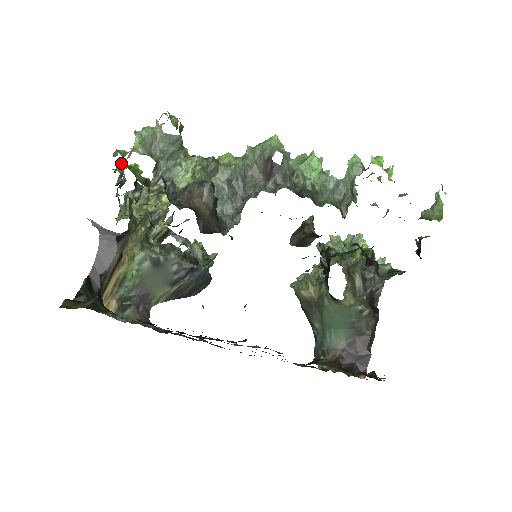
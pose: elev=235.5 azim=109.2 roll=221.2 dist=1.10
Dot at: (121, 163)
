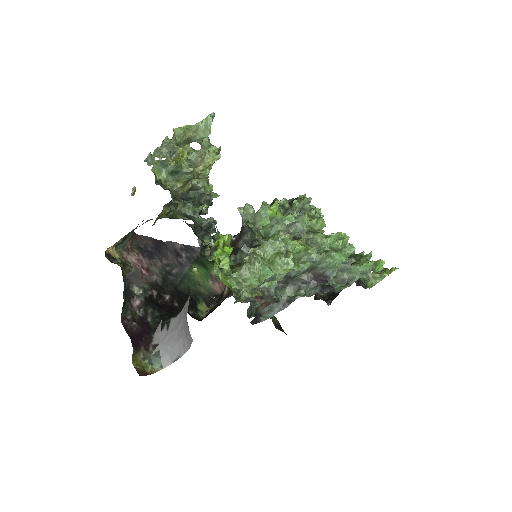
Dot at: (218, 235)
